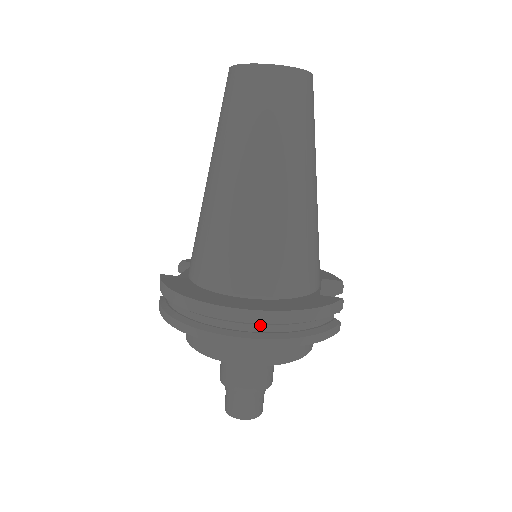
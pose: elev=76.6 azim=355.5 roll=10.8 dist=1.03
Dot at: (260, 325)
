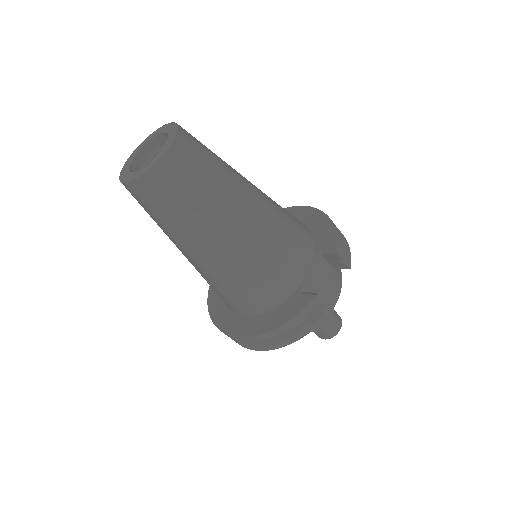
Dot at: occluded
